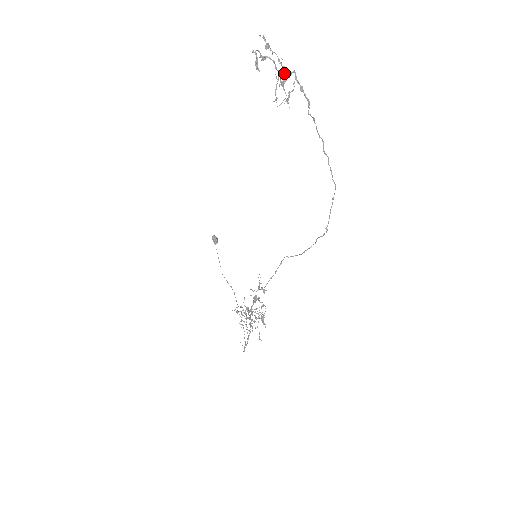
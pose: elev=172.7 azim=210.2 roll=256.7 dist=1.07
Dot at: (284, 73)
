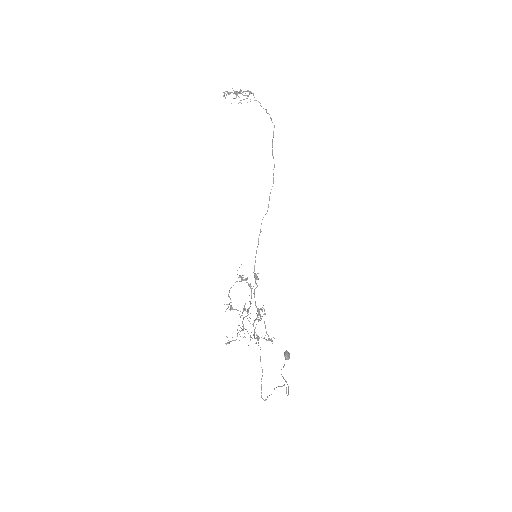
Dot at: (239, 91)
